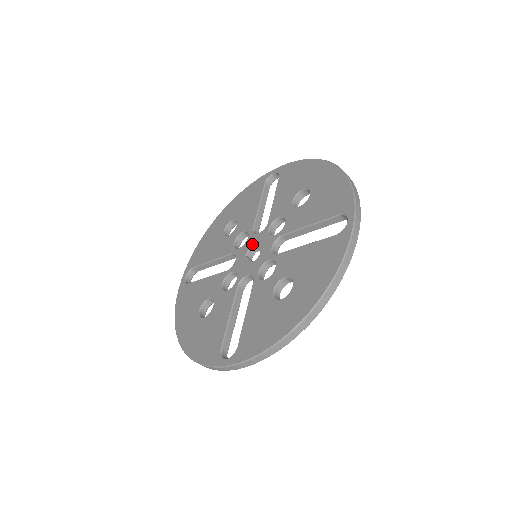
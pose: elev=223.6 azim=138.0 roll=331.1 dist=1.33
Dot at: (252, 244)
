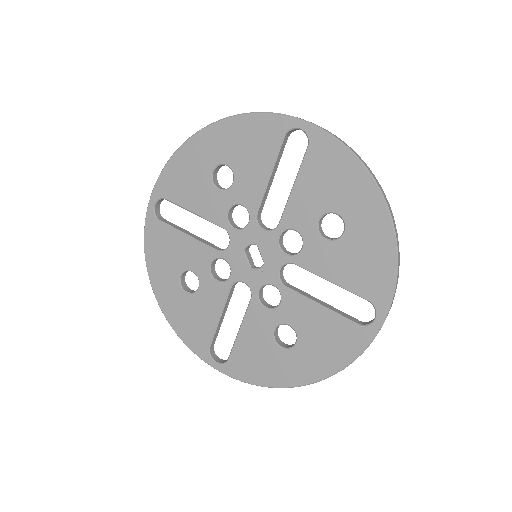
Dot at: (254, 241)
